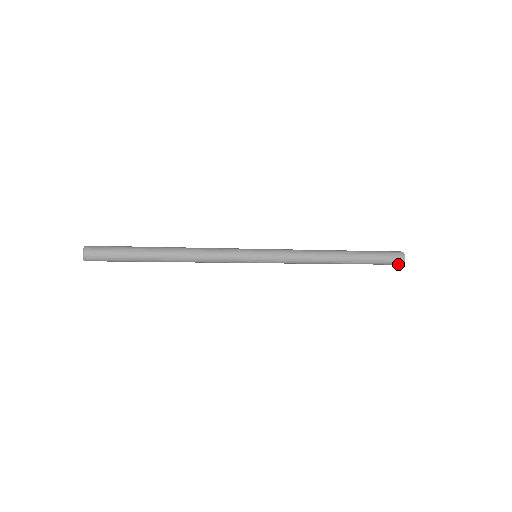
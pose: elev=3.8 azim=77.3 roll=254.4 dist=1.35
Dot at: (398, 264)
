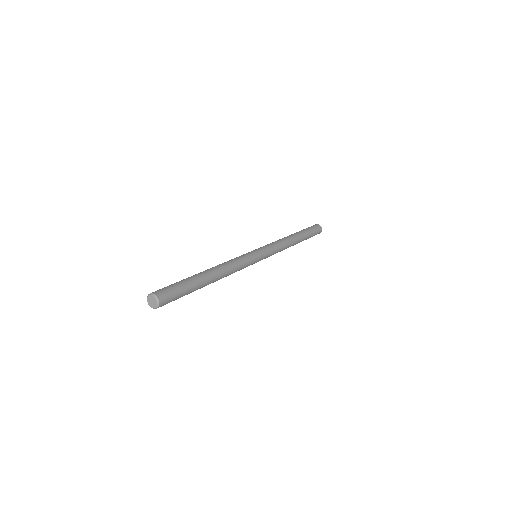
Dot at: (319, 233)
